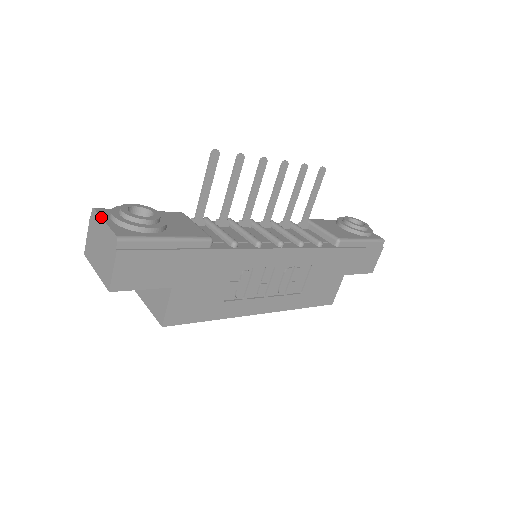
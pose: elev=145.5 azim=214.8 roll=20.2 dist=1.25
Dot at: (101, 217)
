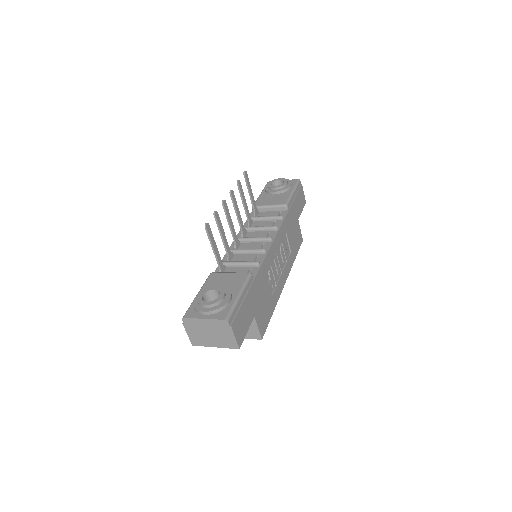
Dot at: (197, 318)
